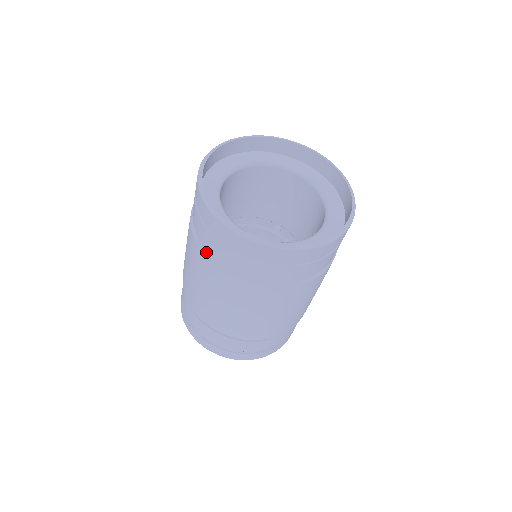
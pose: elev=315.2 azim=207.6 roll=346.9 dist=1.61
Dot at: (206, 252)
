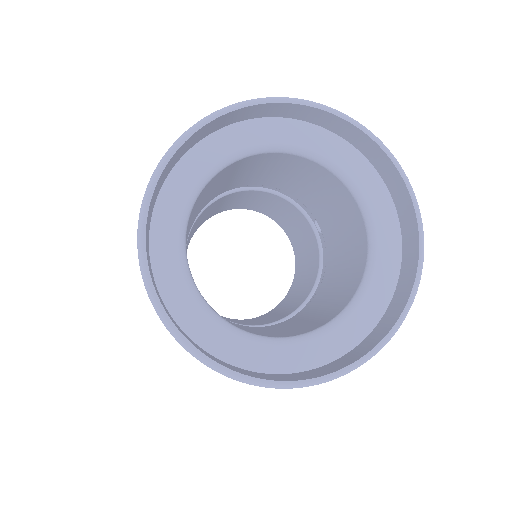
Dot at: occluded
